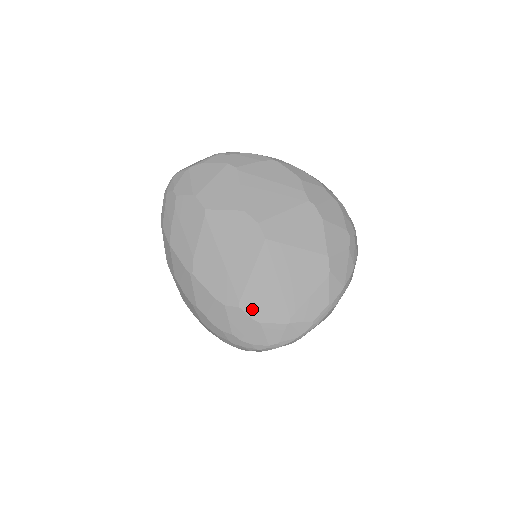
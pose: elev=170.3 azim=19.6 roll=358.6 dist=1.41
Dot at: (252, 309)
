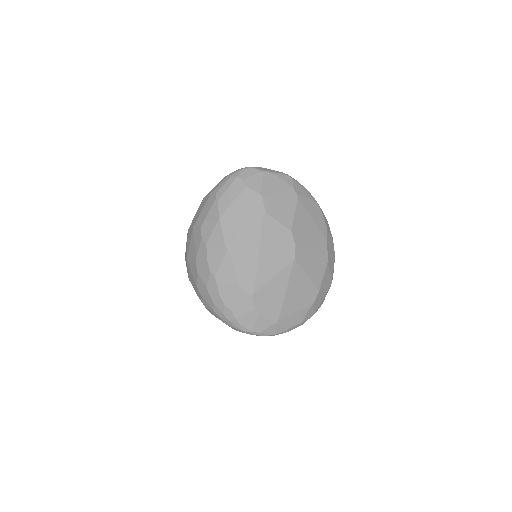
Dot at: (259, 302)
